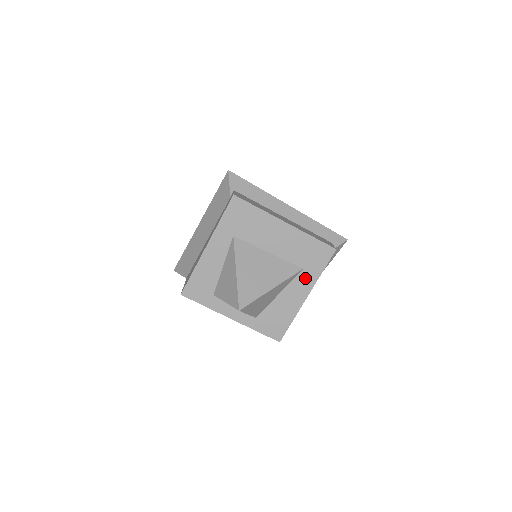
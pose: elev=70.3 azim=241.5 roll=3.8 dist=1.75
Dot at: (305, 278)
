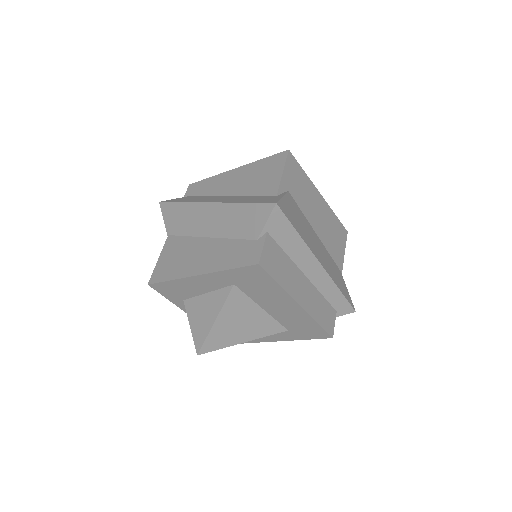
Dot at: (285, 334)
